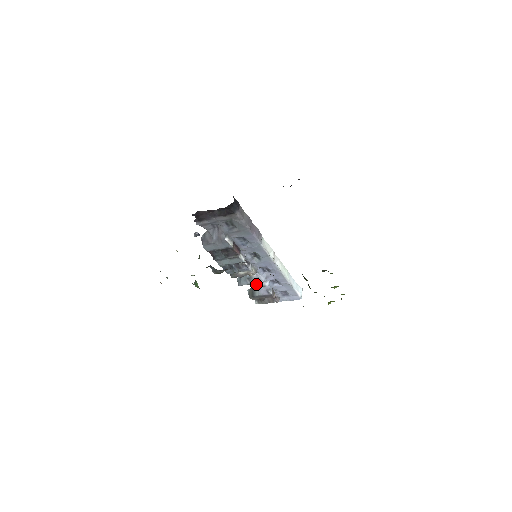
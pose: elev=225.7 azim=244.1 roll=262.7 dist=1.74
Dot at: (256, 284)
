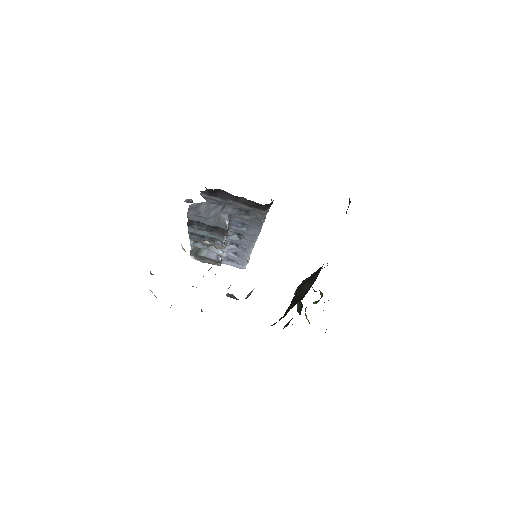
Dot at: occluded
